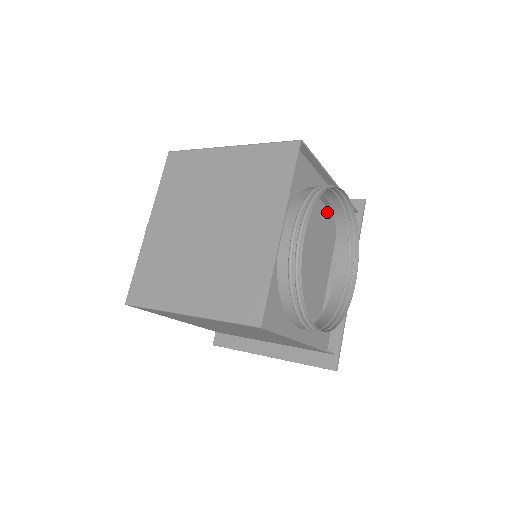
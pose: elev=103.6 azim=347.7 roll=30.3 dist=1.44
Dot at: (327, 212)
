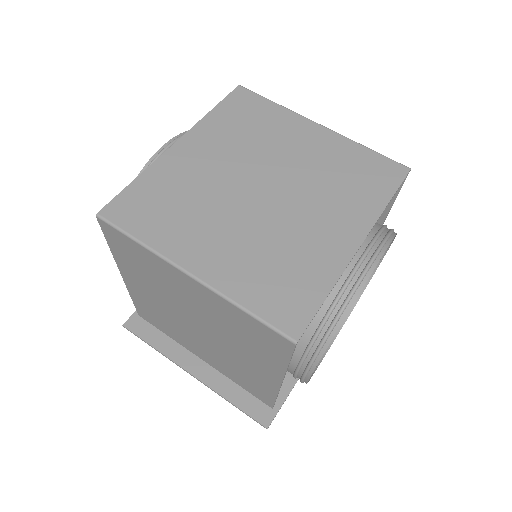
Dot at: occluded
